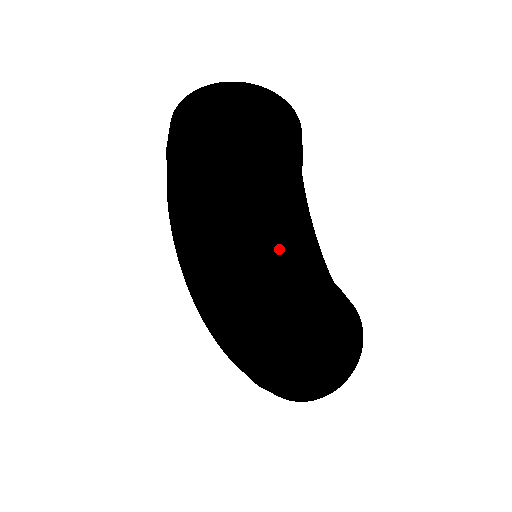
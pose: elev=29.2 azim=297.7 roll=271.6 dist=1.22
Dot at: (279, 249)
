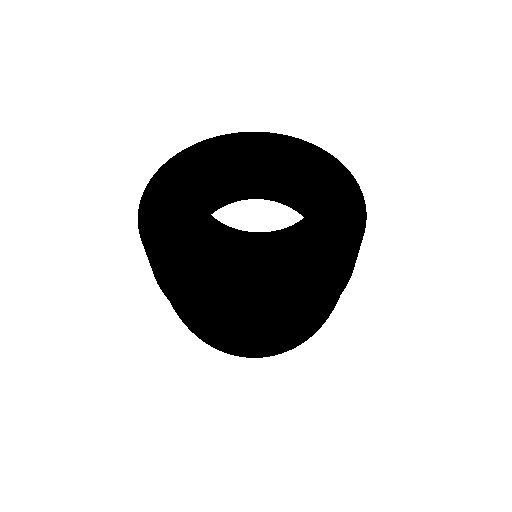
Dot at: occluded
